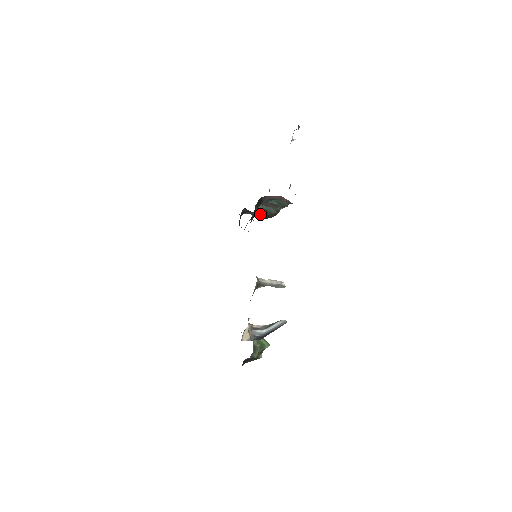
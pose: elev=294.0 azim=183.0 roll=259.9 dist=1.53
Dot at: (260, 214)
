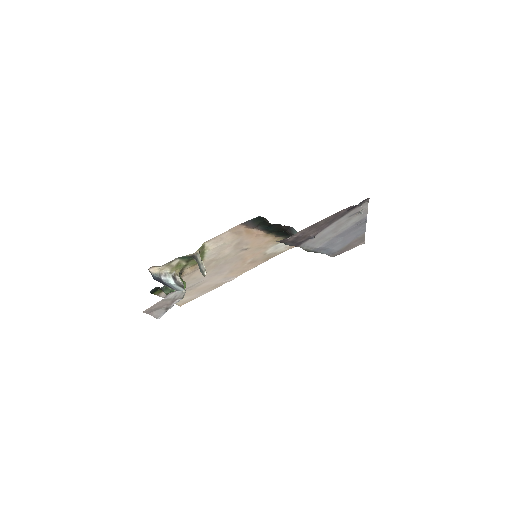
Dot at: occluded
